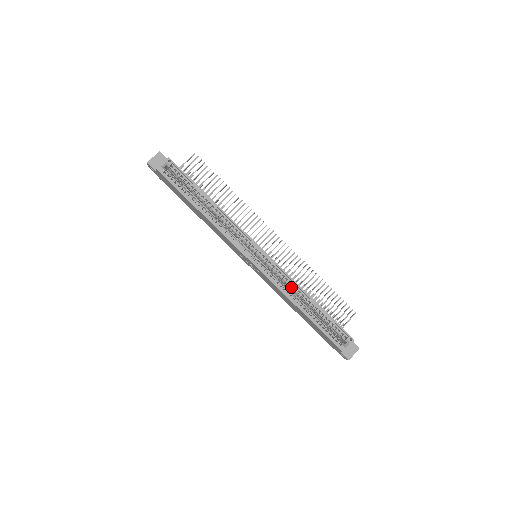
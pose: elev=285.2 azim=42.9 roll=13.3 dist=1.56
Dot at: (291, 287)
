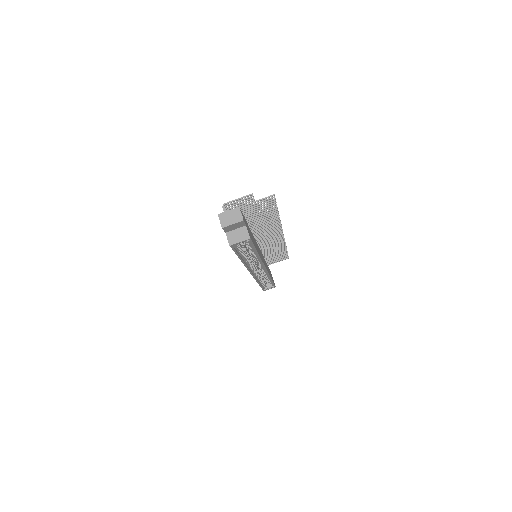
Dot at: (264, 276)
